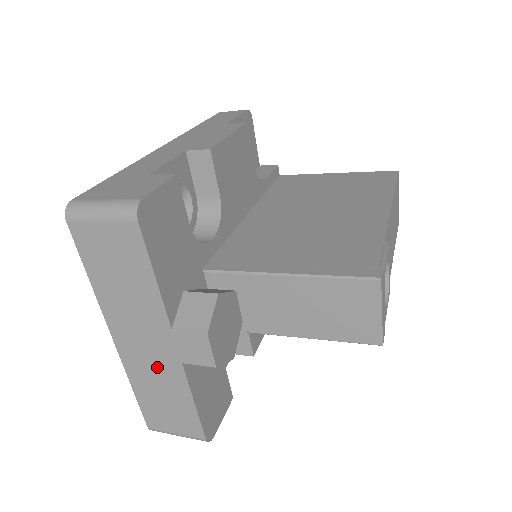
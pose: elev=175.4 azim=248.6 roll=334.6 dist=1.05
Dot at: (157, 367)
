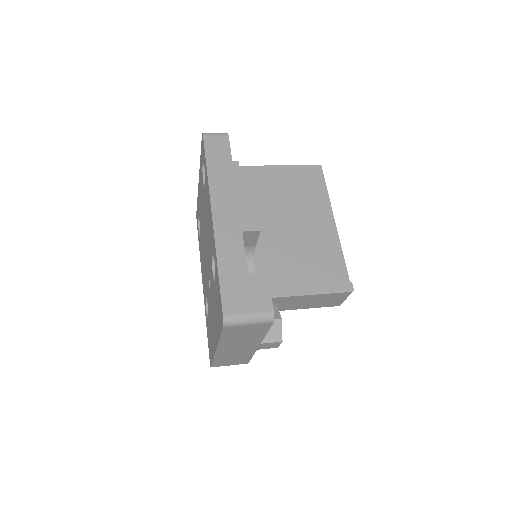
Dot at: (239, 353)
